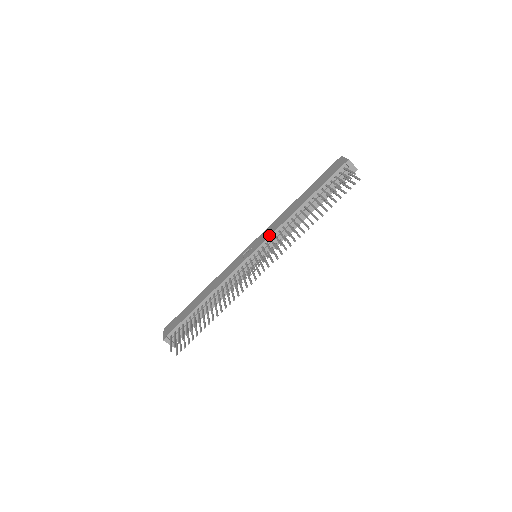
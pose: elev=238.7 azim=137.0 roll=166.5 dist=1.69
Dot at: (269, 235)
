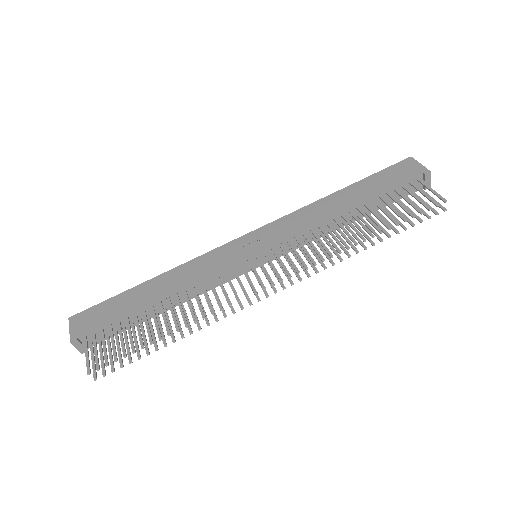
Dot at: (288, 235)
